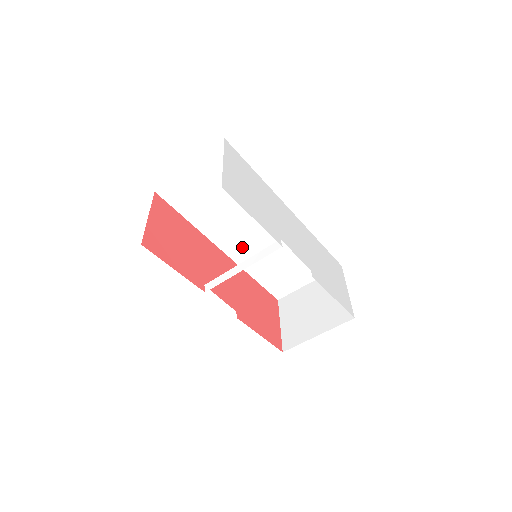
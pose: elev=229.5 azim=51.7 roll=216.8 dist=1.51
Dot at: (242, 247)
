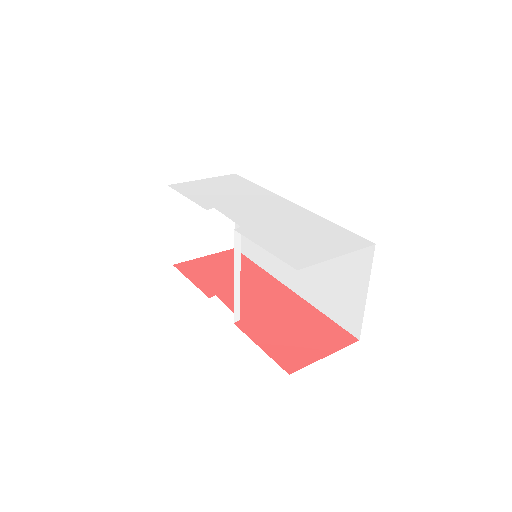
Dot at: (293, 272)
